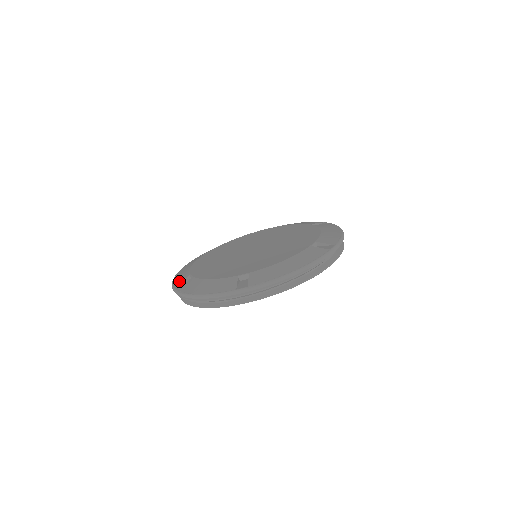
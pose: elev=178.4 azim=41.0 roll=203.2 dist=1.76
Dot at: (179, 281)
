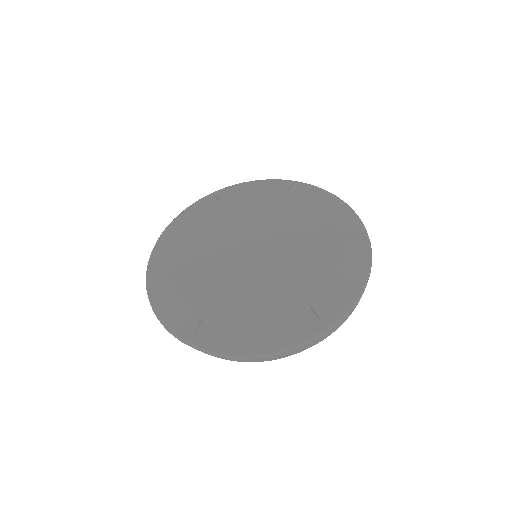
Dot at: (189, 330)
